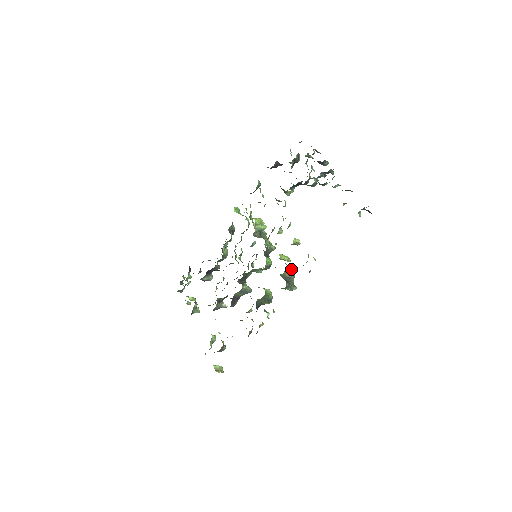
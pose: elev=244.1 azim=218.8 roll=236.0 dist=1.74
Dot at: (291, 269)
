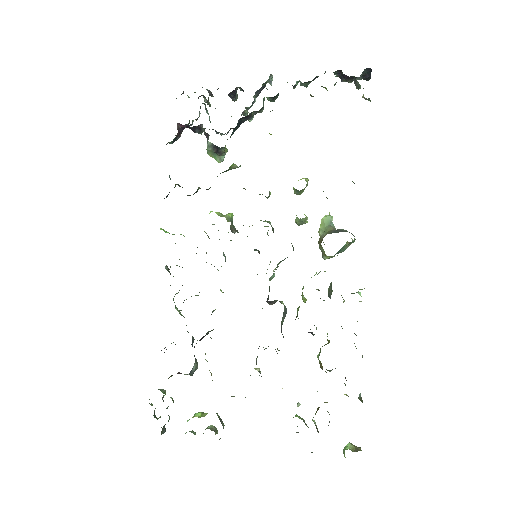
Dot at: (330, 218)
